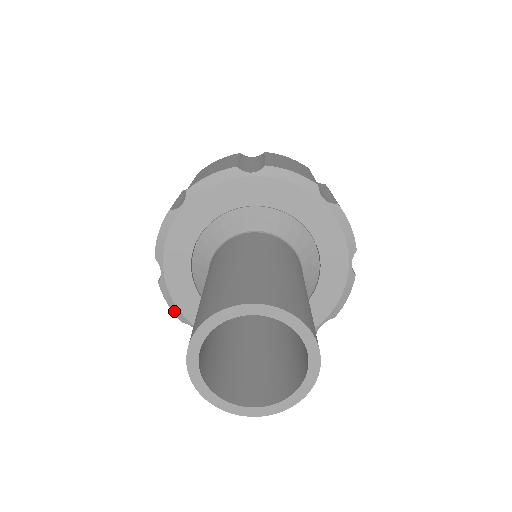
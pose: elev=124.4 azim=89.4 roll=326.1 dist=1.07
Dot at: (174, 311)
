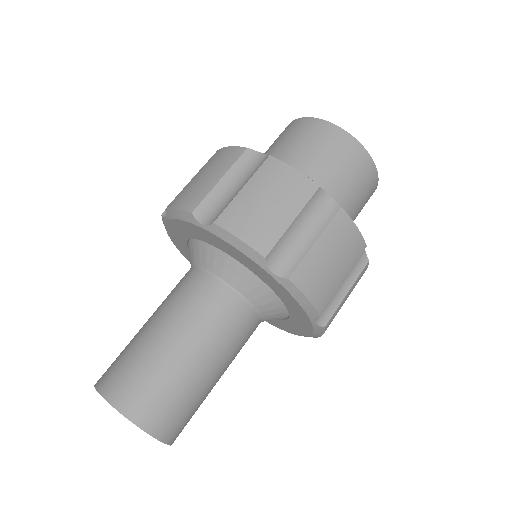
Dot at: occluded
